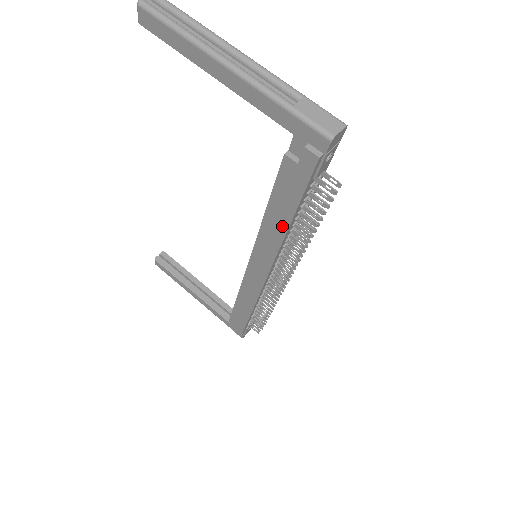
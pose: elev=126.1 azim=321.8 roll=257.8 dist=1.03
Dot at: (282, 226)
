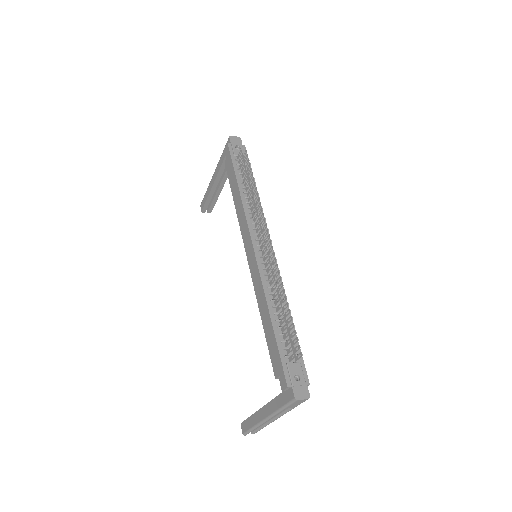
Dot at: (237, 192)
